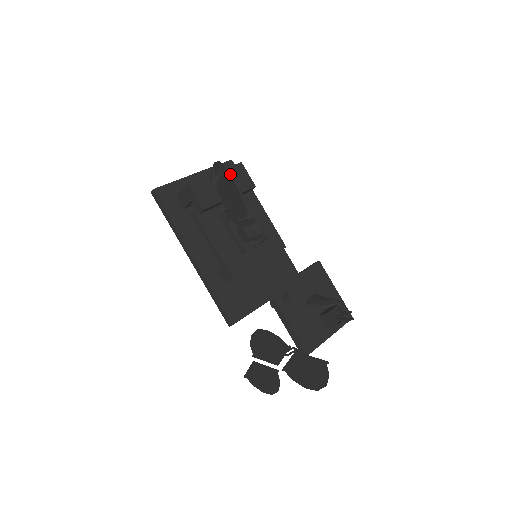
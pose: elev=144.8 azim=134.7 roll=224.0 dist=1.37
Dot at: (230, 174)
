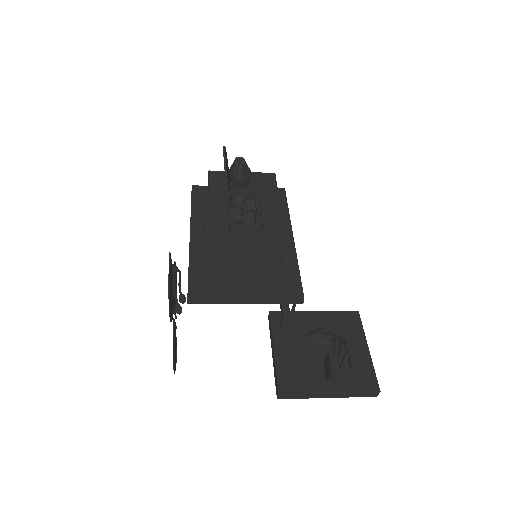
Dot at: (243, 163)
